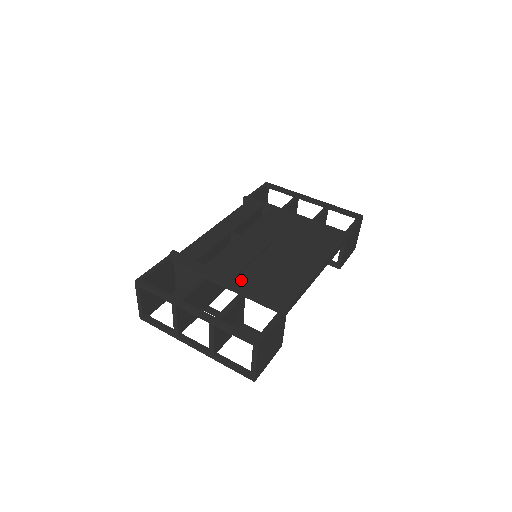
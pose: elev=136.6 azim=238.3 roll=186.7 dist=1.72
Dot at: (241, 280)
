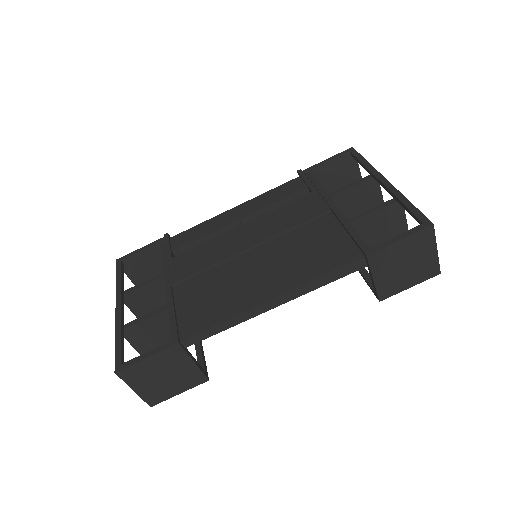
Dot at: (181, 287)
